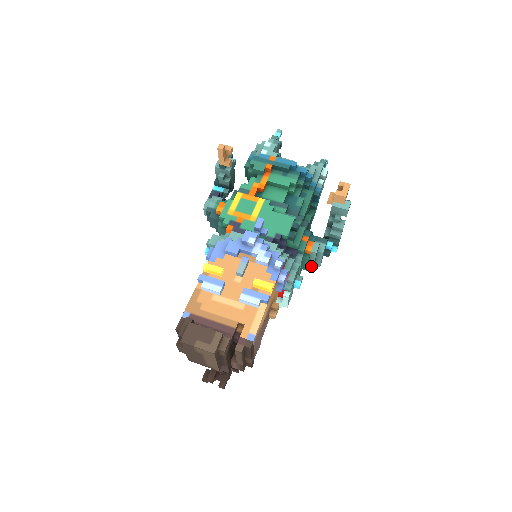
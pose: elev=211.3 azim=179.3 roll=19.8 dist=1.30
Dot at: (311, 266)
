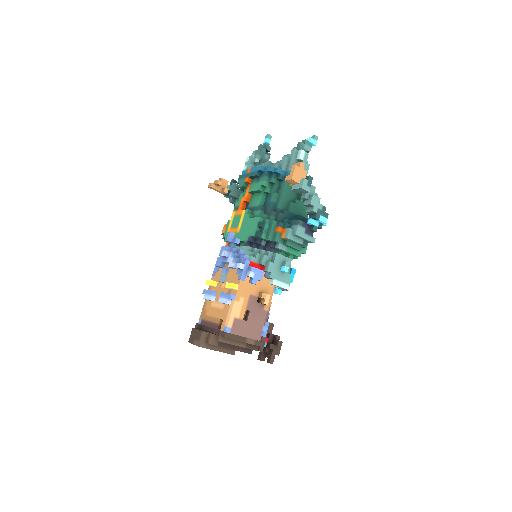
Dot at: (303, 246)
